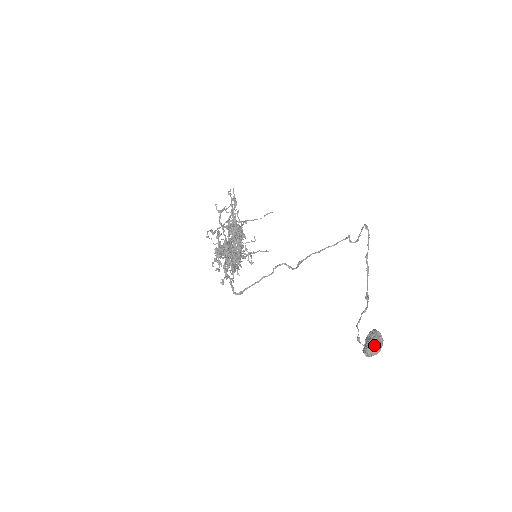
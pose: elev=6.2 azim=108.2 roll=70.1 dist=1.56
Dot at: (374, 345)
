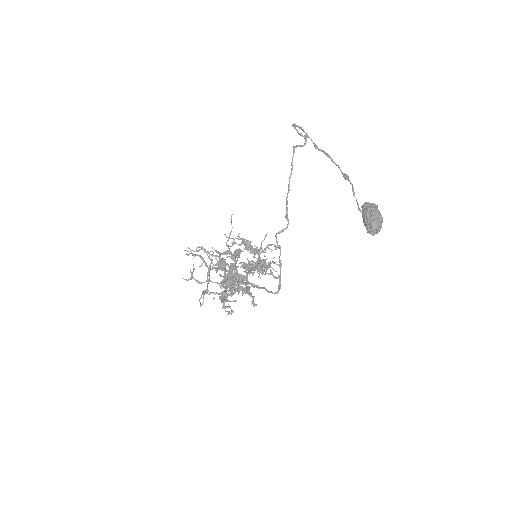
Dot at: (369, 222)
